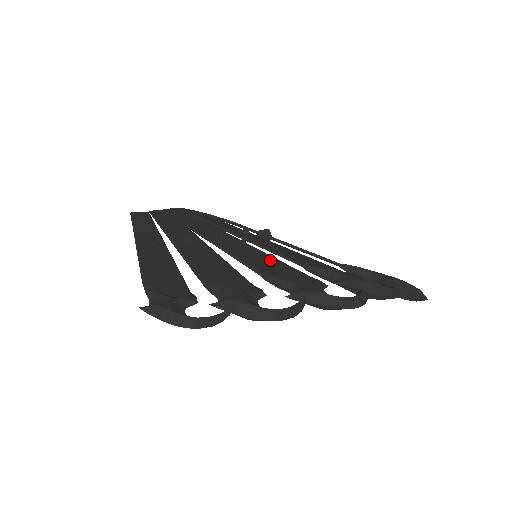
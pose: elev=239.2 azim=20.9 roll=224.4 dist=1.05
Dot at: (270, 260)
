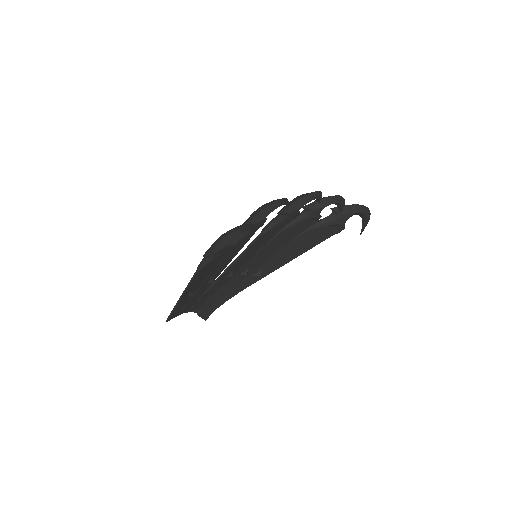
Dot at: (263, 241)
